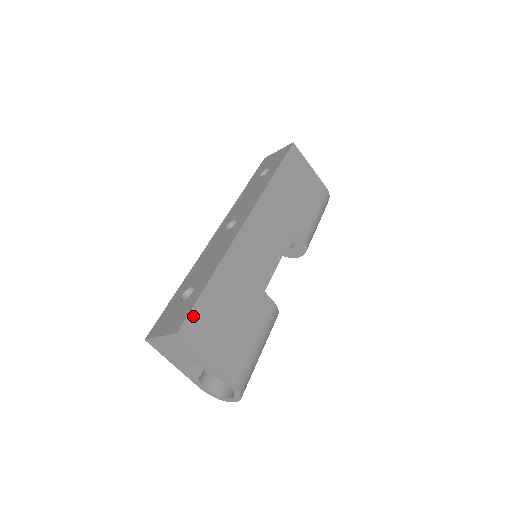
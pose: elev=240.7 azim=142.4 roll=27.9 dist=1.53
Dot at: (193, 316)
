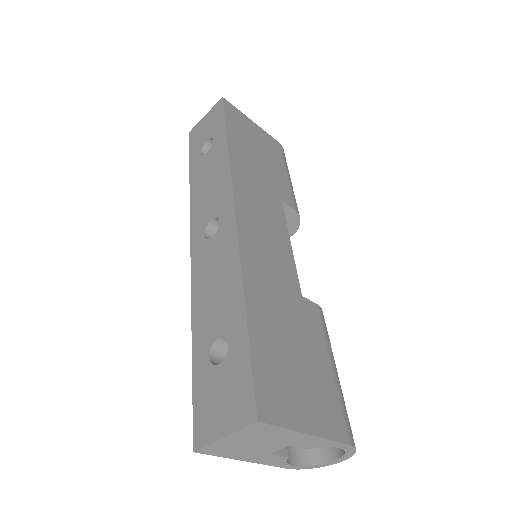
Dot at: (259, 381)
